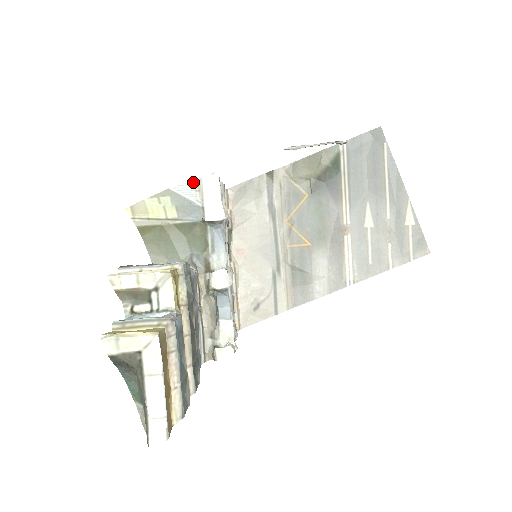
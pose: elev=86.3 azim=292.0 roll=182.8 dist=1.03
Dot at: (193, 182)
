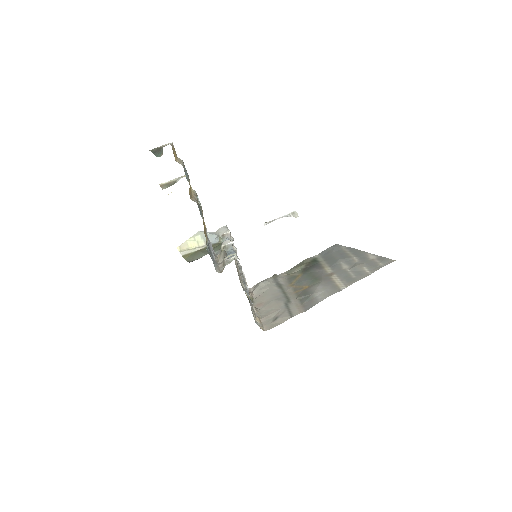
Dot at: (213, 232)
